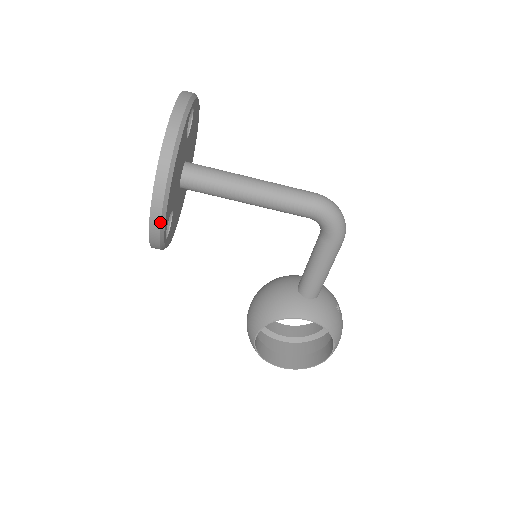
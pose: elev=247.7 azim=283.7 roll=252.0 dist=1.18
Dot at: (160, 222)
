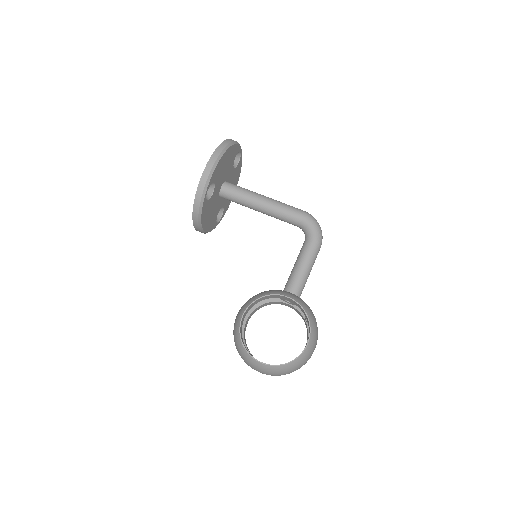
Dot at: (212, 168)
